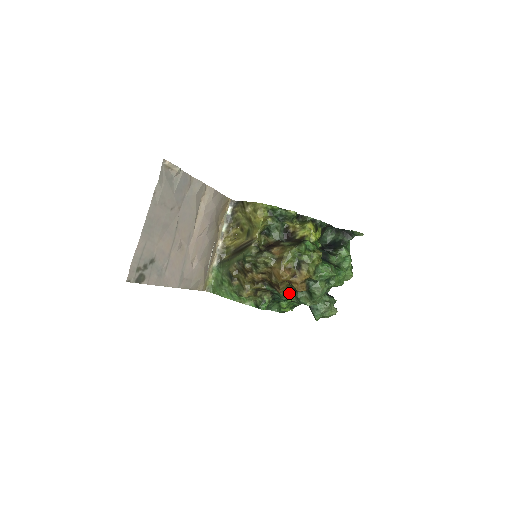
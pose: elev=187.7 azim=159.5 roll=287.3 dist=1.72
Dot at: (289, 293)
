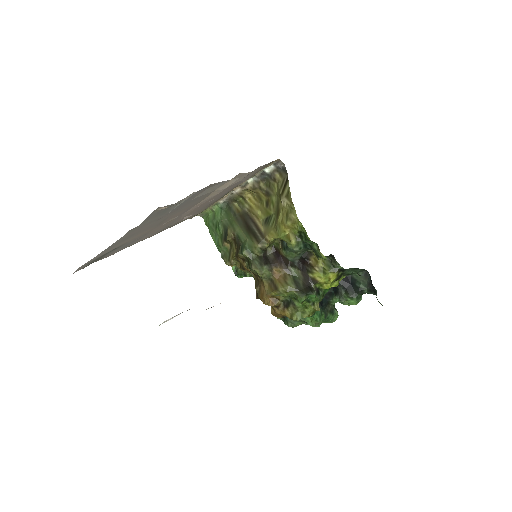
Dot at: occluded
